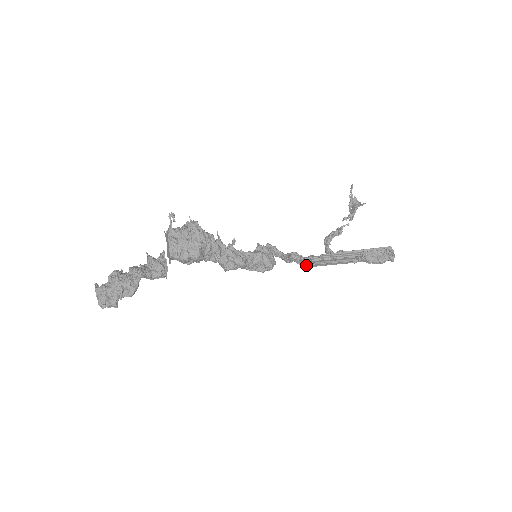
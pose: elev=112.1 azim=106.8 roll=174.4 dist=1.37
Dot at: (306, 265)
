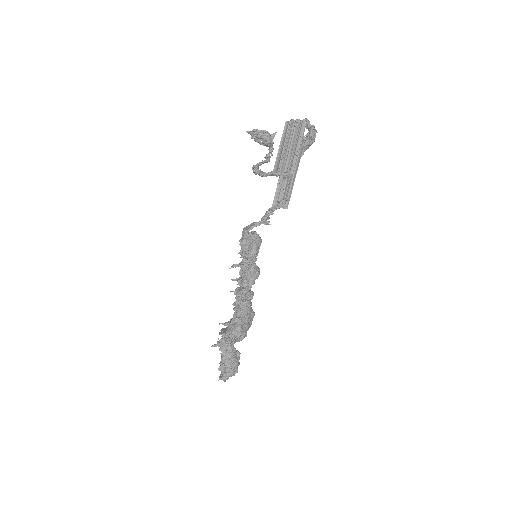
Dot at: occluded
